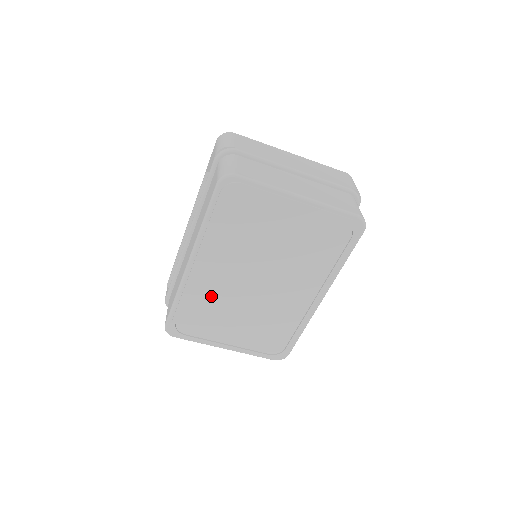
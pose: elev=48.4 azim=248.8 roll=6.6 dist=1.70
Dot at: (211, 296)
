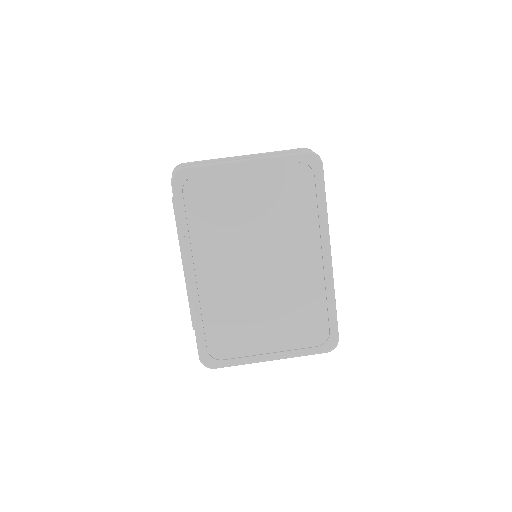
Dot at: (224, 301)
